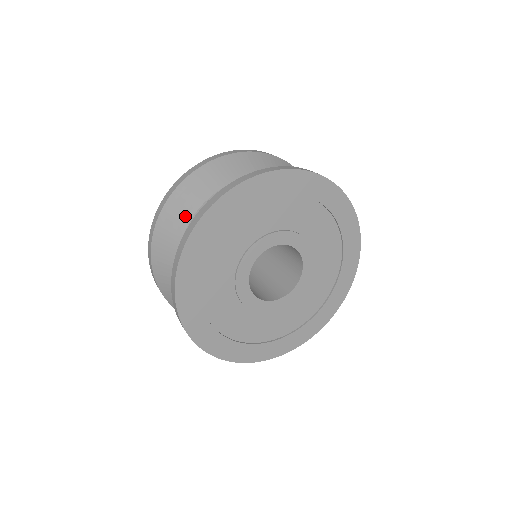
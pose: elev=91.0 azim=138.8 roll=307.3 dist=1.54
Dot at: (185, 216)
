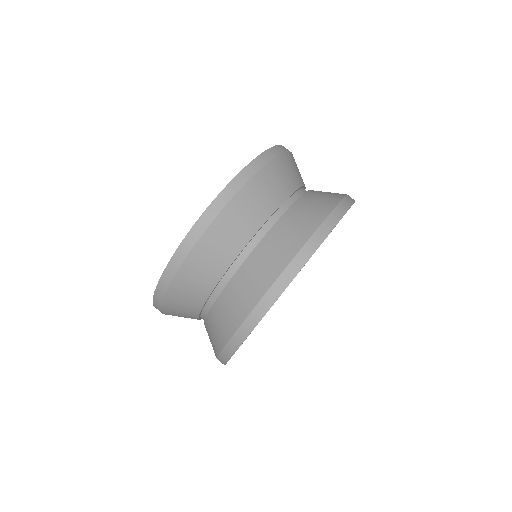
Dot at: (236, 245)
